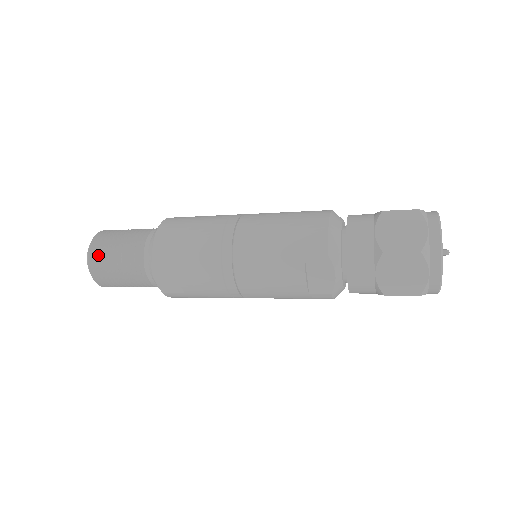
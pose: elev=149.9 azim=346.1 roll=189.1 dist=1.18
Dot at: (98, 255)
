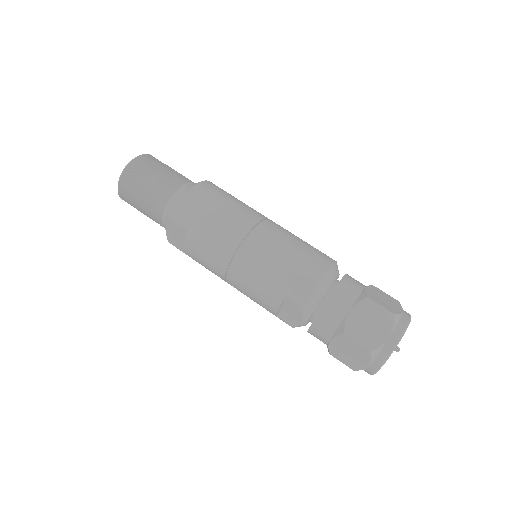
Dot at: (129, 181)
